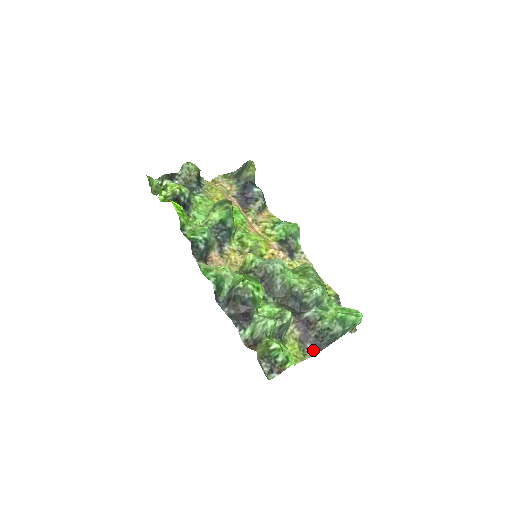
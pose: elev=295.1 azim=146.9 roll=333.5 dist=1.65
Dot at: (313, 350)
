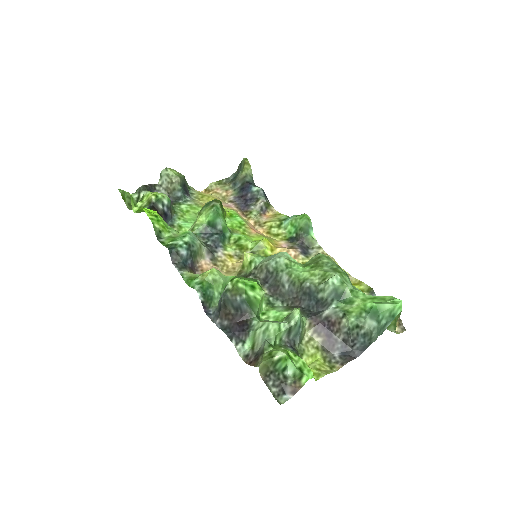
Dot at: (343, 359)
